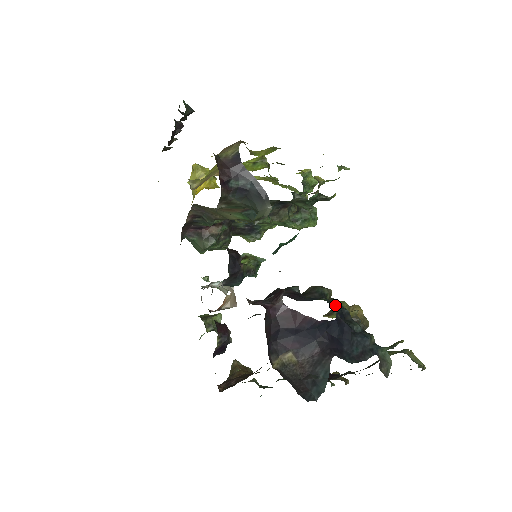
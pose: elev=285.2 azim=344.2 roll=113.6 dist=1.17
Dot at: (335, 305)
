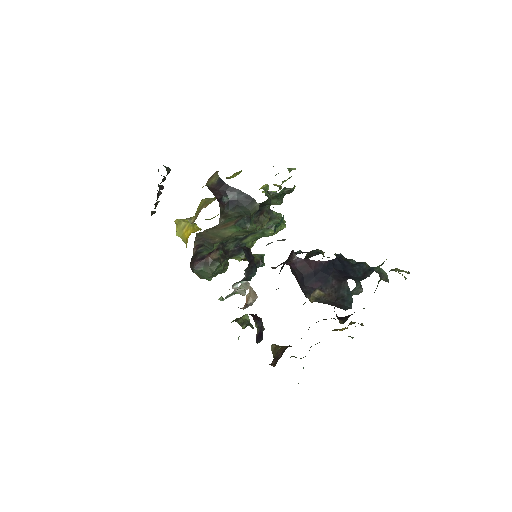
Dot at: occluded
